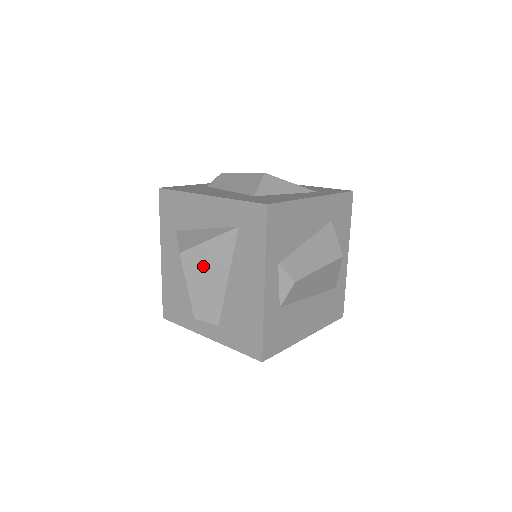
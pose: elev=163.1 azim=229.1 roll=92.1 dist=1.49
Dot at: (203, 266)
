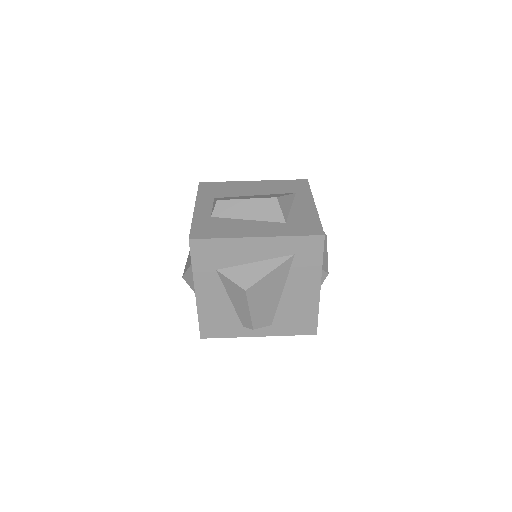
Dot at: (264, 292)
